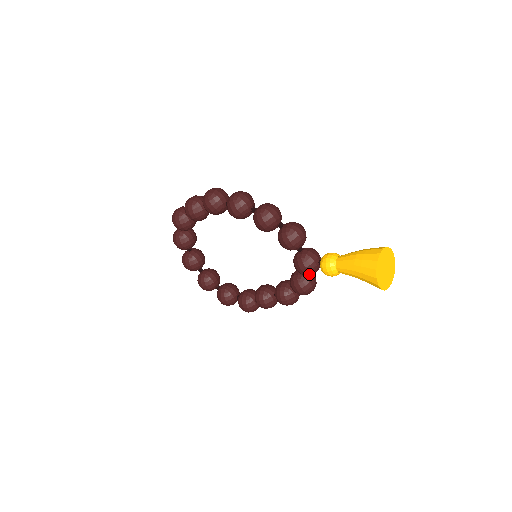
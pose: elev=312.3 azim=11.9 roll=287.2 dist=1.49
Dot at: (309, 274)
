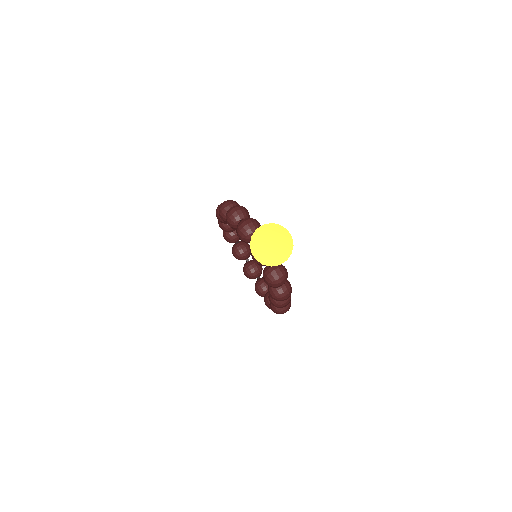
Dot at: (260, 263)
